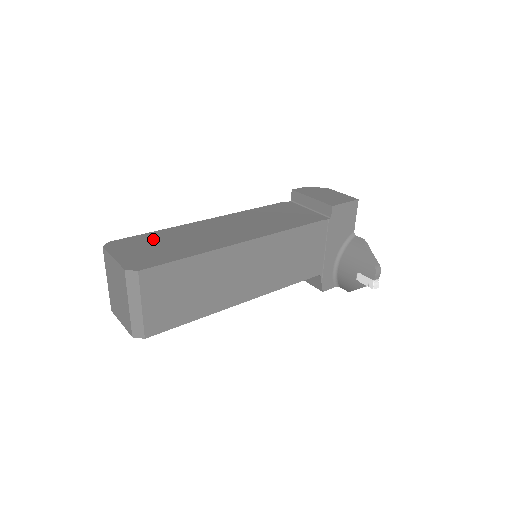
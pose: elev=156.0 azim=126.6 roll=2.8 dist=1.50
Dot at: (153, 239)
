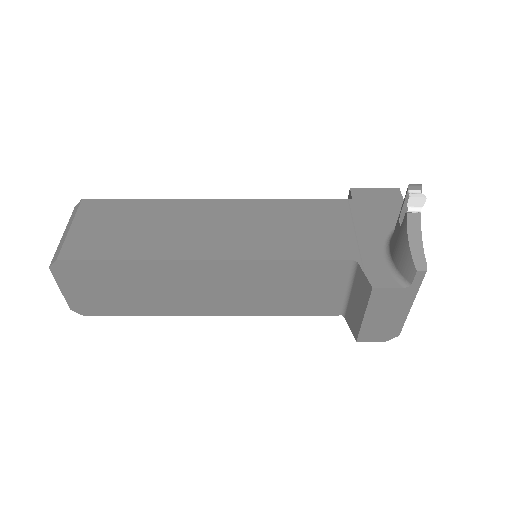
Dot at: occluded
